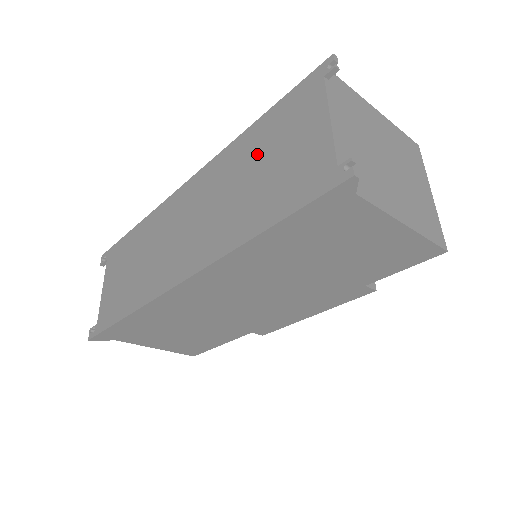
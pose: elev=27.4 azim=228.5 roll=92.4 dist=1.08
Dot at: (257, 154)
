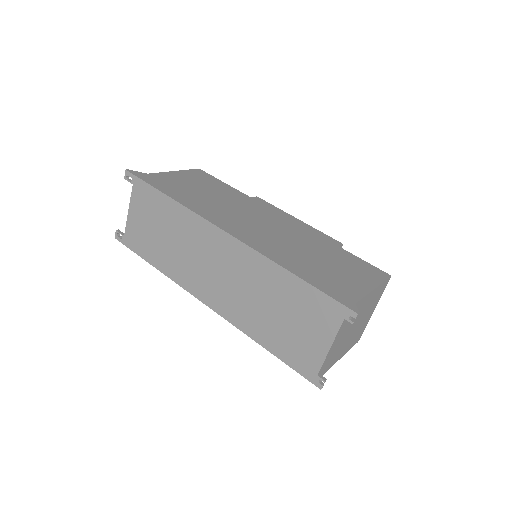
Dot at: (284, 300)
